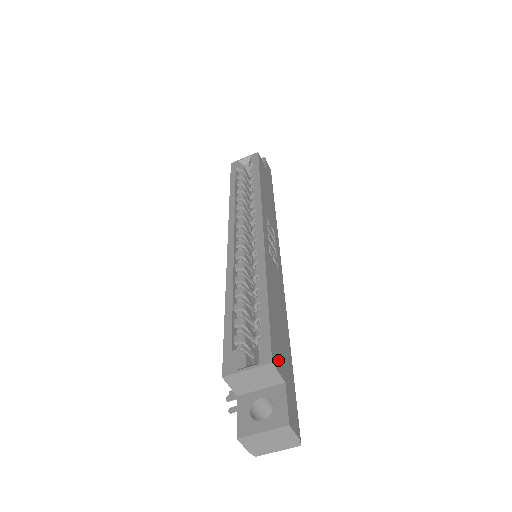
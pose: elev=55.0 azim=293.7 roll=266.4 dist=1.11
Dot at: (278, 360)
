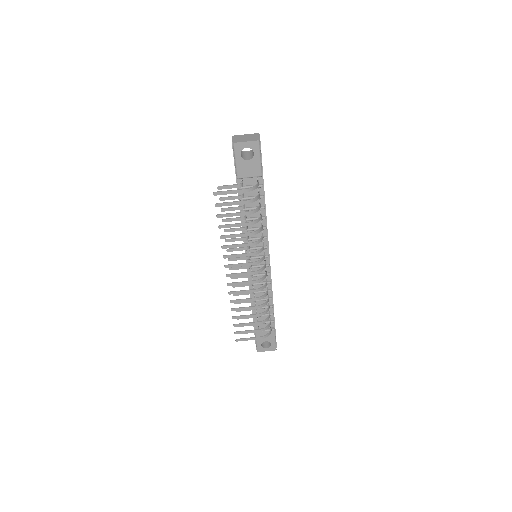
Dot at: occluded
